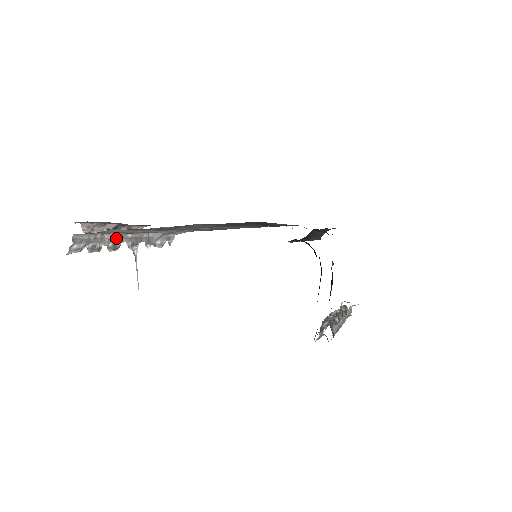
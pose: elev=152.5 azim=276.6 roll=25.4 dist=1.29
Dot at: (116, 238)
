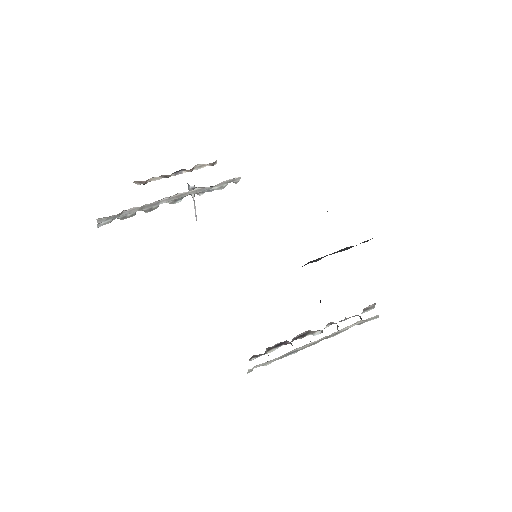
Dot at: (149, 205)
